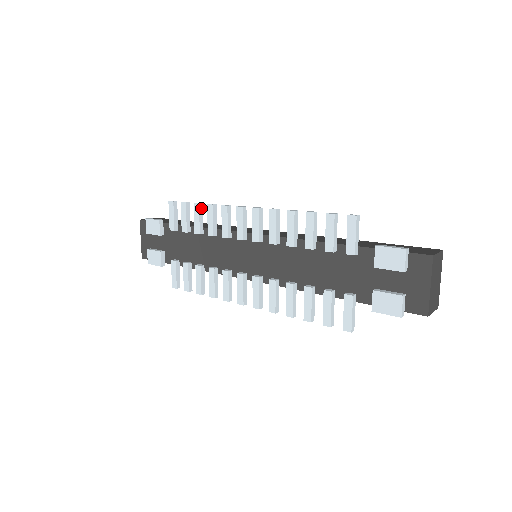
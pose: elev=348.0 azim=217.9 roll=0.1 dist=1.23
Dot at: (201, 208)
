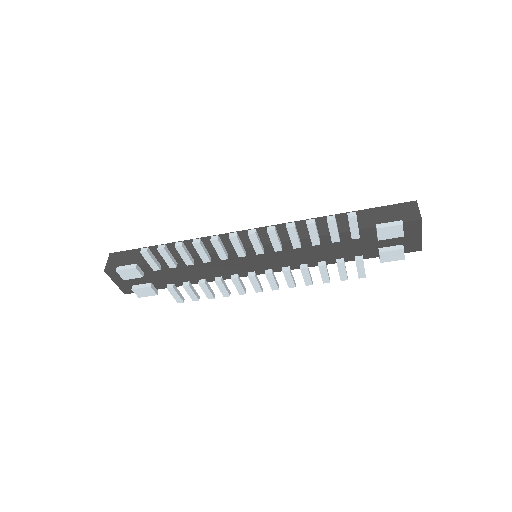
Dot at: (184, 246)
